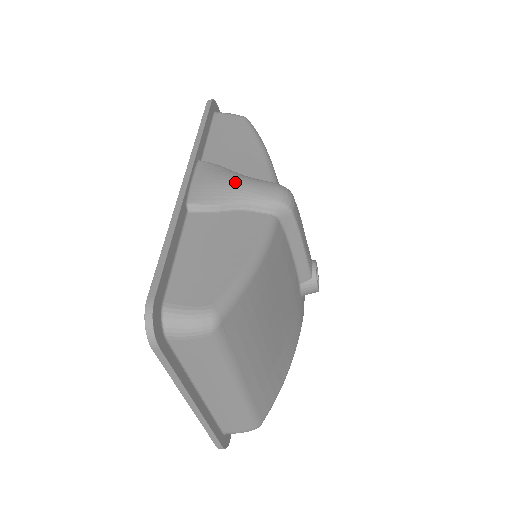
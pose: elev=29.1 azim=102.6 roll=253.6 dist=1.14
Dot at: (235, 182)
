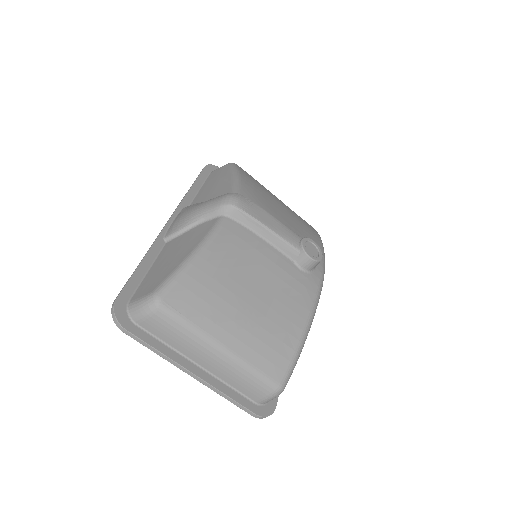
Dot at: (195, 208)
